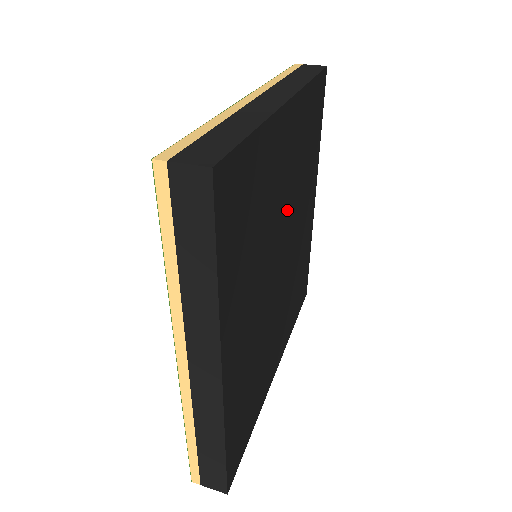
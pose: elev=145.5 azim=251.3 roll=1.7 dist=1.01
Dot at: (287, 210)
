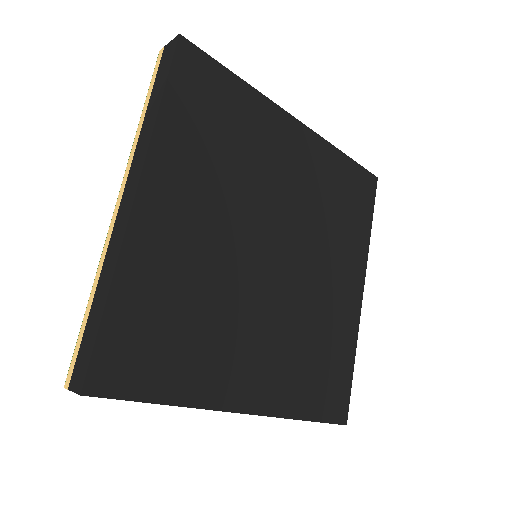
Dot at: (289, 212)
